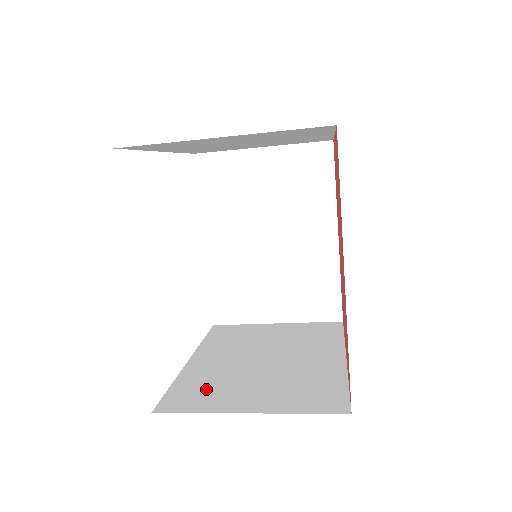
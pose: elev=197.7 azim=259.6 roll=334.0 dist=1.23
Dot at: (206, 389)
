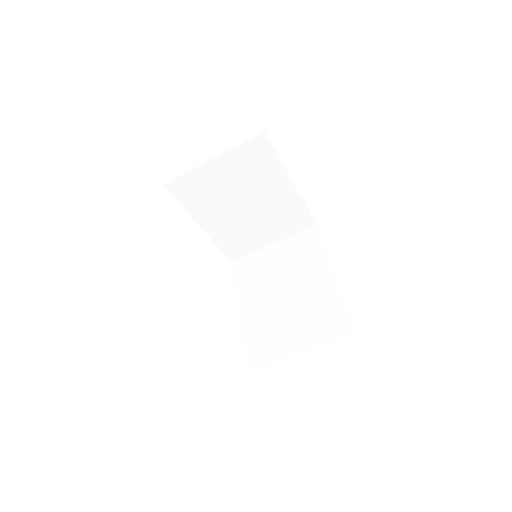
Dot at: occluded
